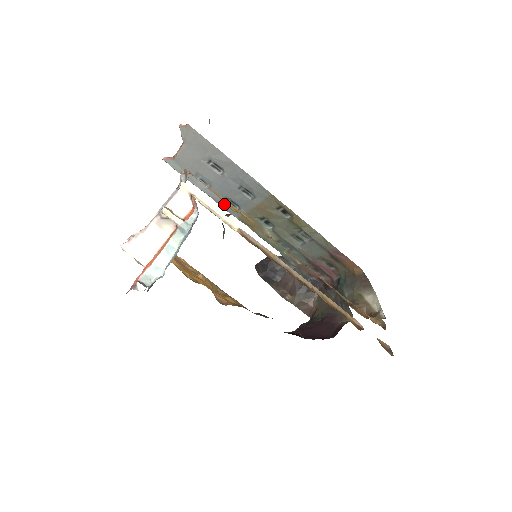
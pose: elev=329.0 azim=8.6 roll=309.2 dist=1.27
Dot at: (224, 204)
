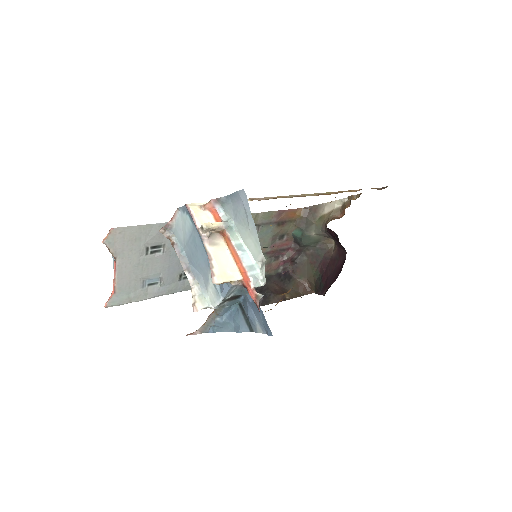
Dot at: (181, 286)
